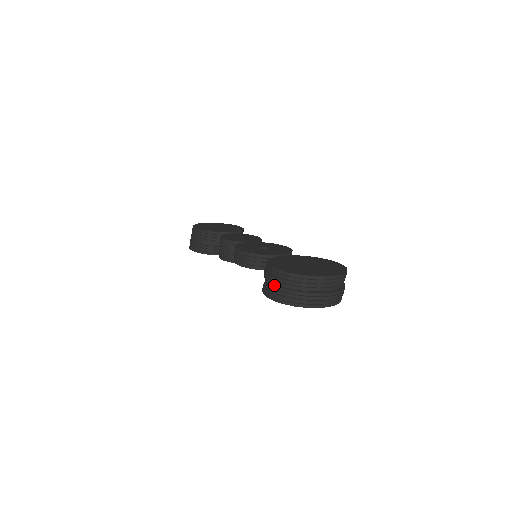
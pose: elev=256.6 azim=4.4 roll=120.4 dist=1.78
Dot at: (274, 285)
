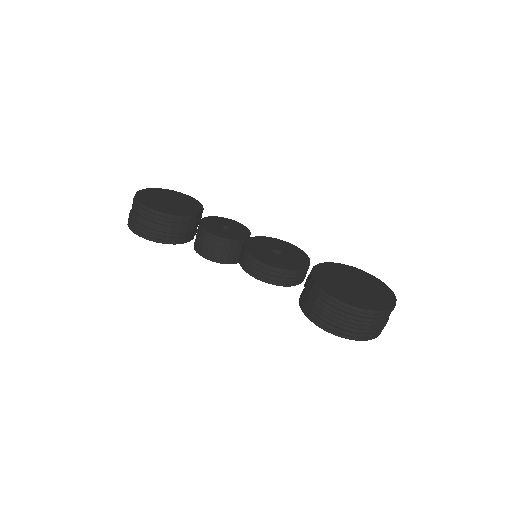
Dot at: (340, 320)
